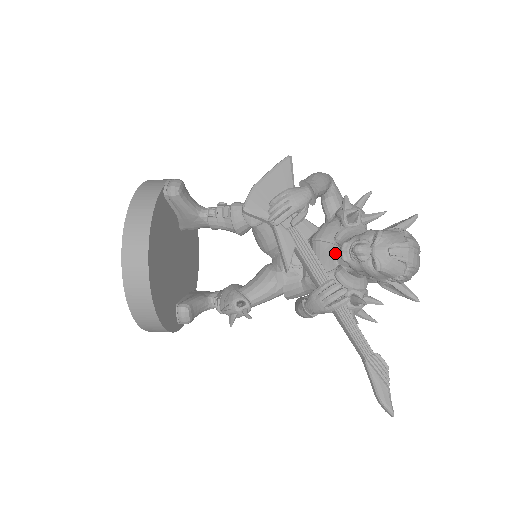
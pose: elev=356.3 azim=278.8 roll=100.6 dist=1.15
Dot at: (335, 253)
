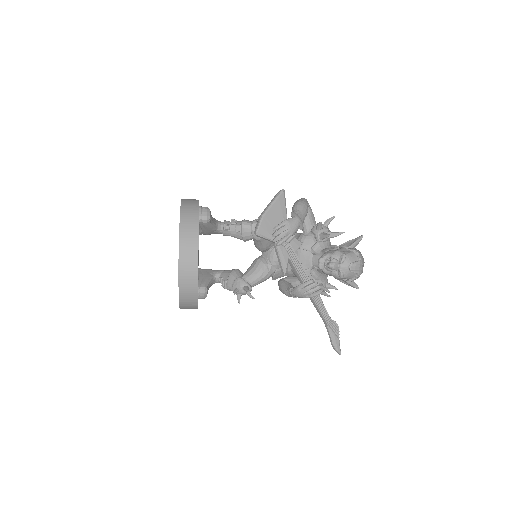
Dot at: (311, 258)
